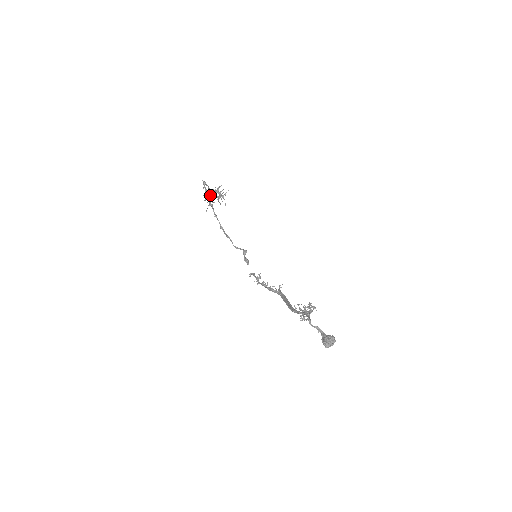
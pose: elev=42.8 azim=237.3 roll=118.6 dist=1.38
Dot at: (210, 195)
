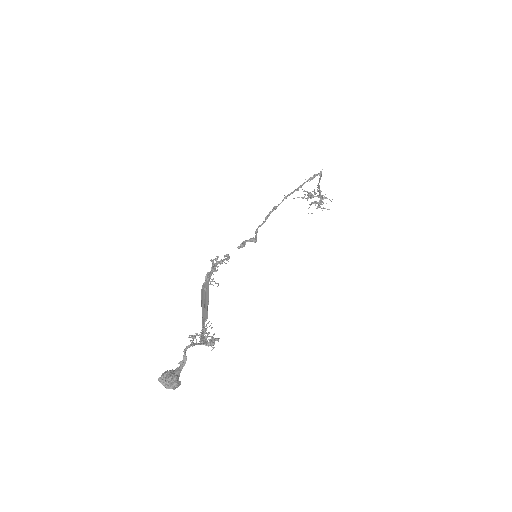
Dot at: (314, 194)
